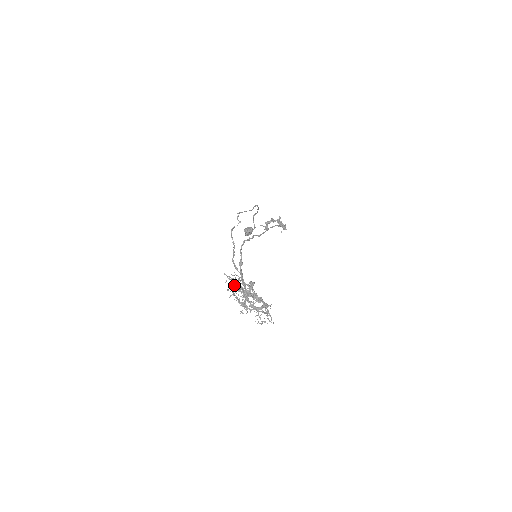
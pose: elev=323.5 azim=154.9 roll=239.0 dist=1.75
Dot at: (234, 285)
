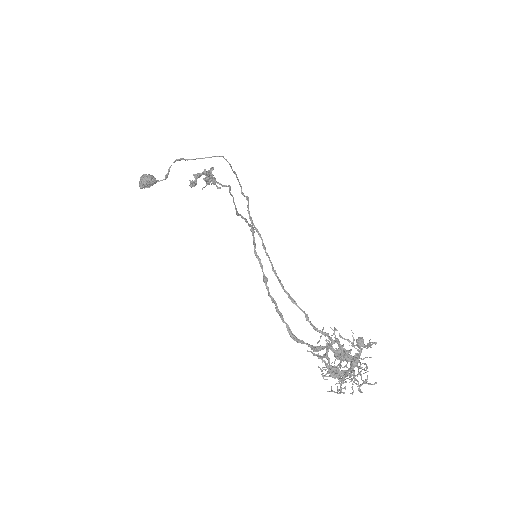
Dot at: (336, 348)
